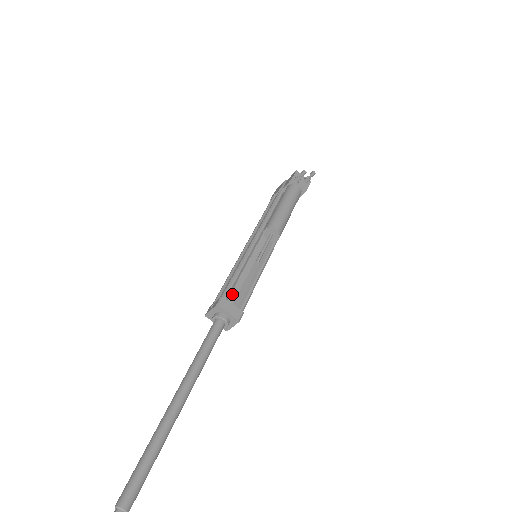
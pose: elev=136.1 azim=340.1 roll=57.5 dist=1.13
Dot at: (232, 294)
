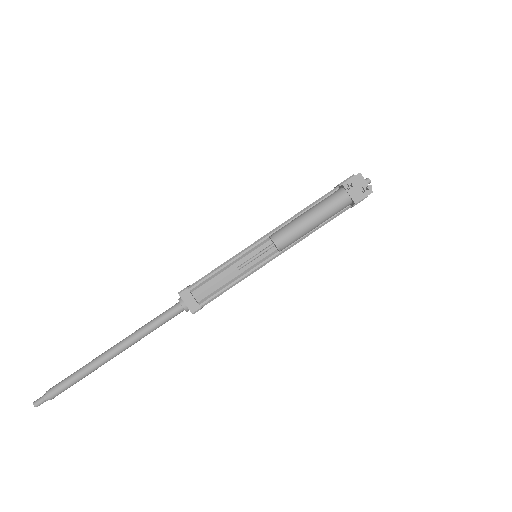
Dot at: (201, 287)
